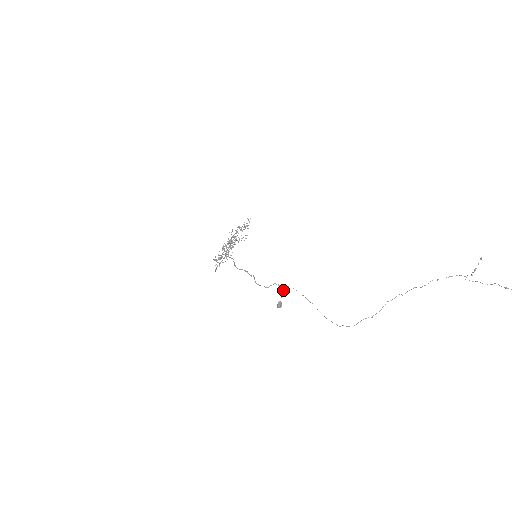
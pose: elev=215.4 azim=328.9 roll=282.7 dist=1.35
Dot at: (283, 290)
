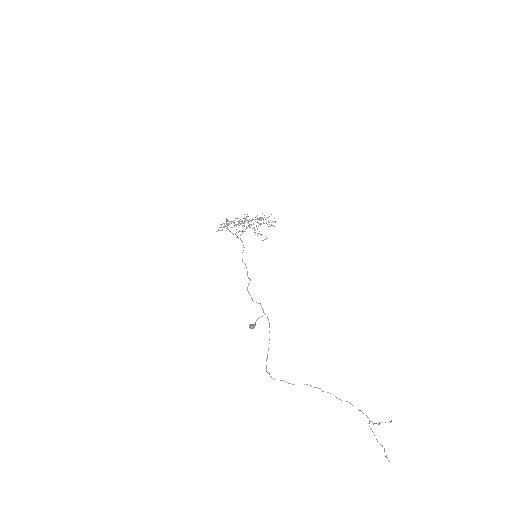
Dot at: occluded
